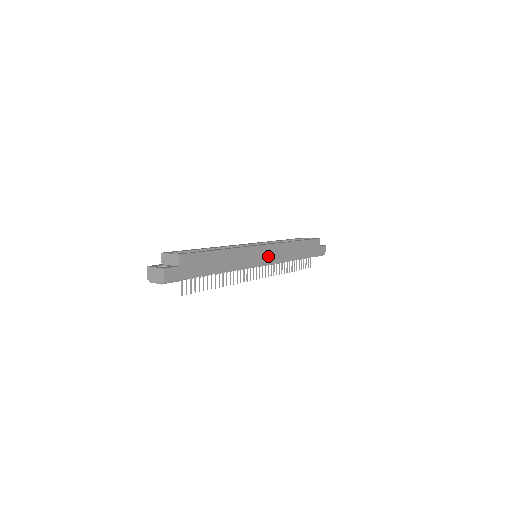
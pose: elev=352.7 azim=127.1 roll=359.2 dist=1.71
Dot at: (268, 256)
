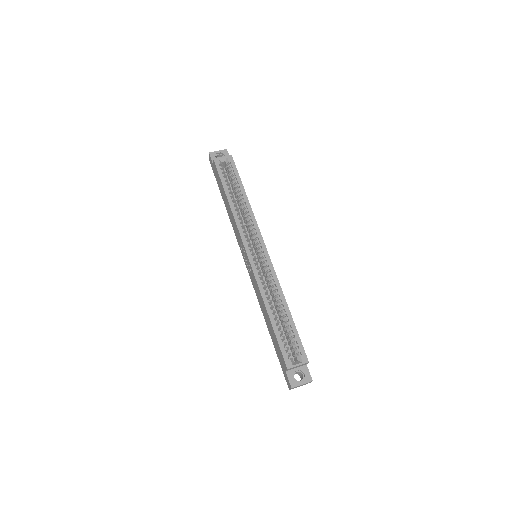
Dot at: occluded
